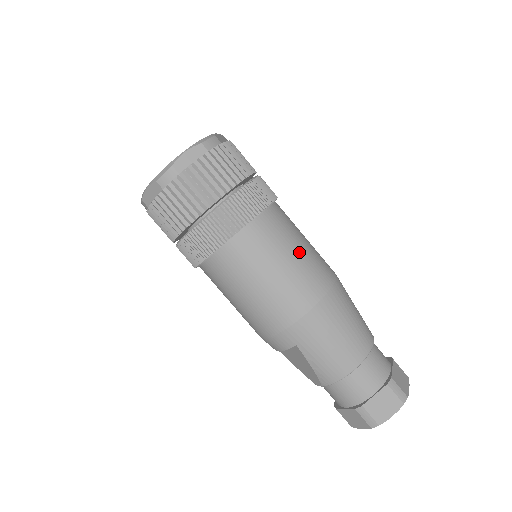
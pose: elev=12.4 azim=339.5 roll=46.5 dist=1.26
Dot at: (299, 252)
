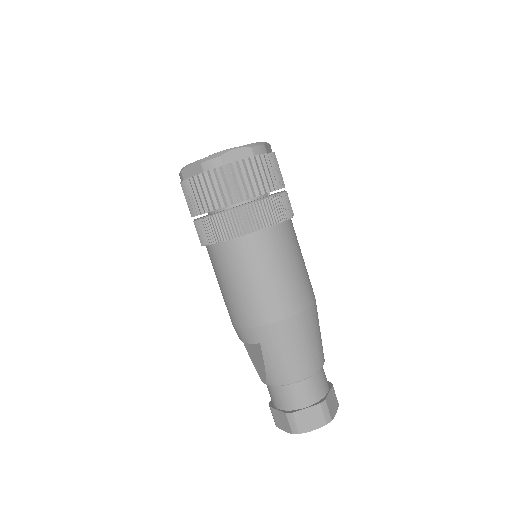
Dot at: (293, 269)
